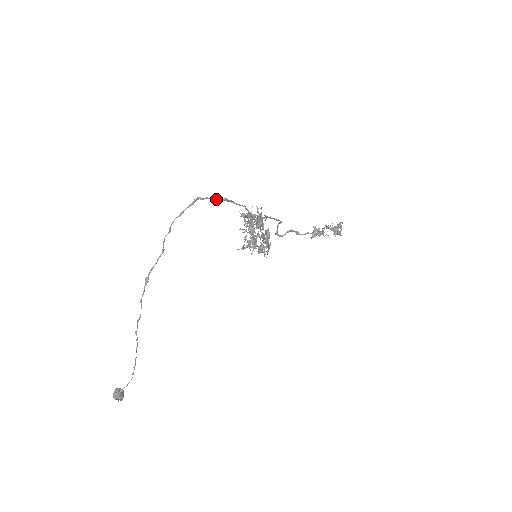
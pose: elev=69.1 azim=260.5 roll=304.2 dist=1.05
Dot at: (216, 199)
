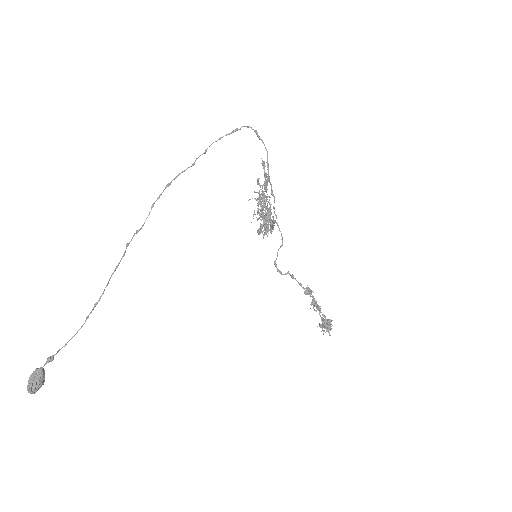
Dot at: (250, 127)
